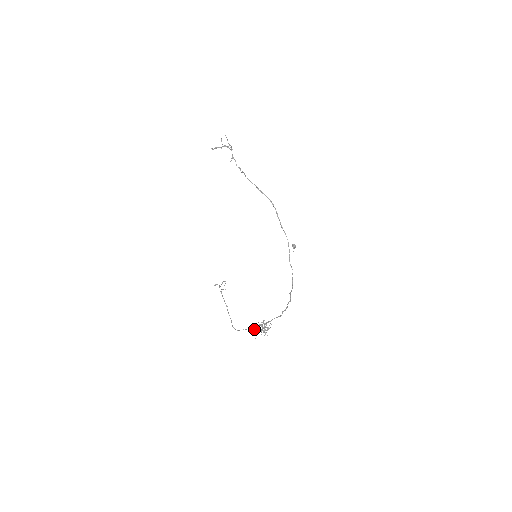
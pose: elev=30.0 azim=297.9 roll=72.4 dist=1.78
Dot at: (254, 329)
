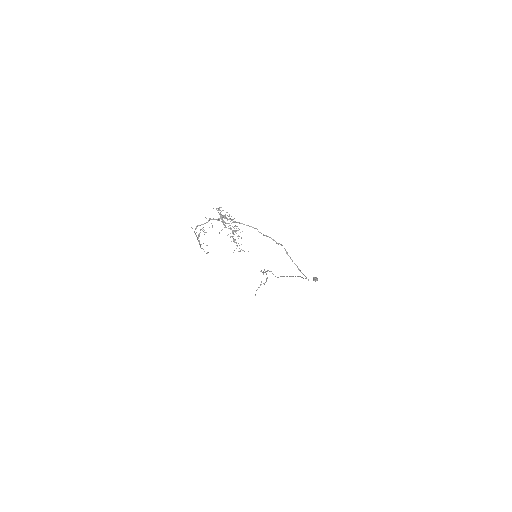
Dot at: (215, 219)
